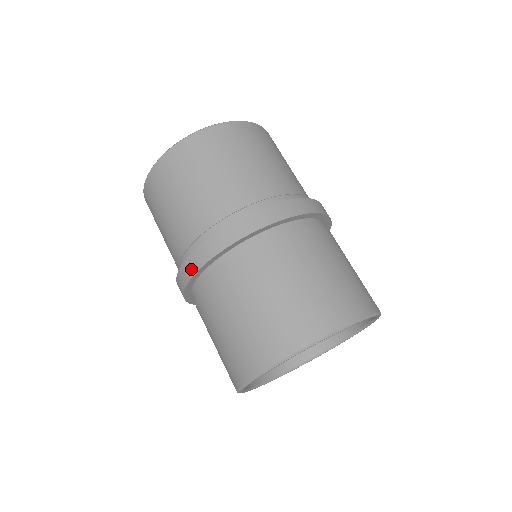
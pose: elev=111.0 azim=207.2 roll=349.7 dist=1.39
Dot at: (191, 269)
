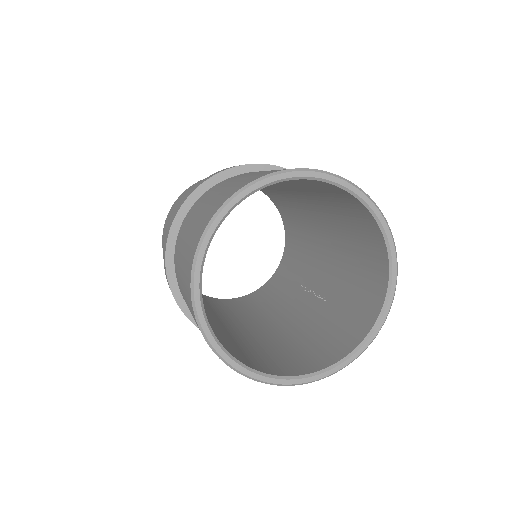
Dot at: (242, 165)
